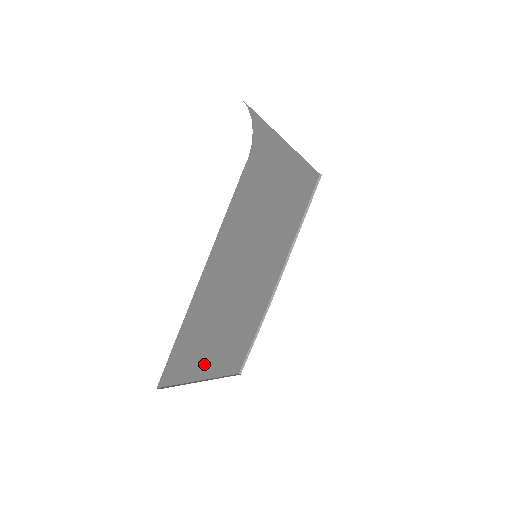
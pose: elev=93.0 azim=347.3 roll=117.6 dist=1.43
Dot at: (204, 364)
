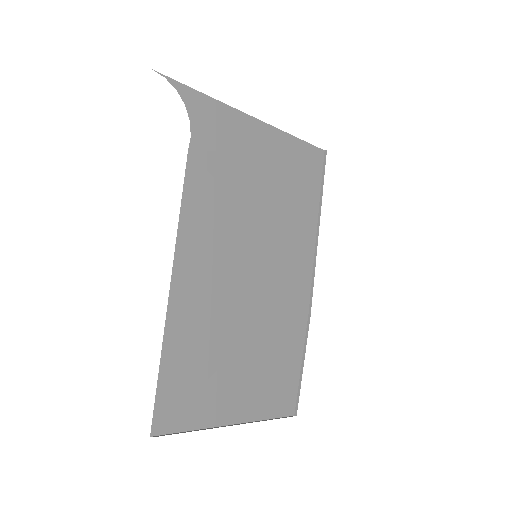
Dot at: (224, 403)
